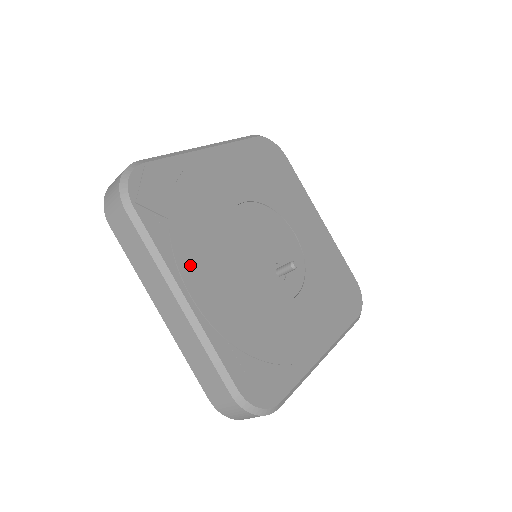
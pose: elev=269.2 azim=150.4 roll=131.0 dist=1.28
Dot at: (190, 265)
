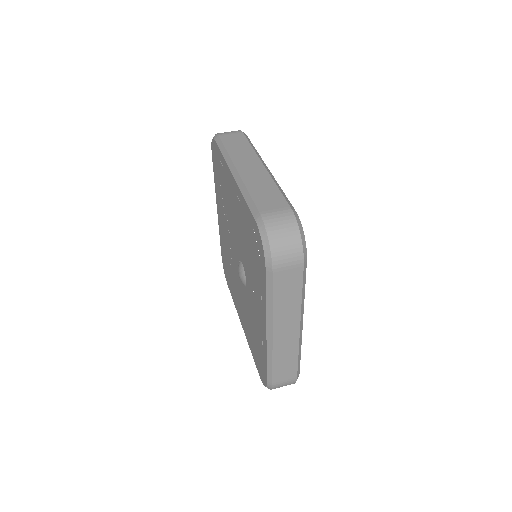
Dot at: occluded
